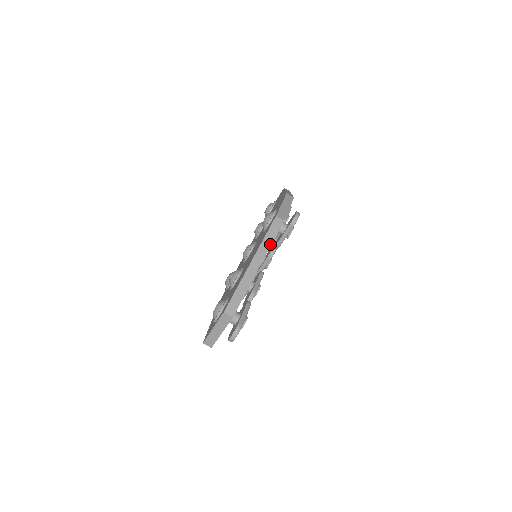
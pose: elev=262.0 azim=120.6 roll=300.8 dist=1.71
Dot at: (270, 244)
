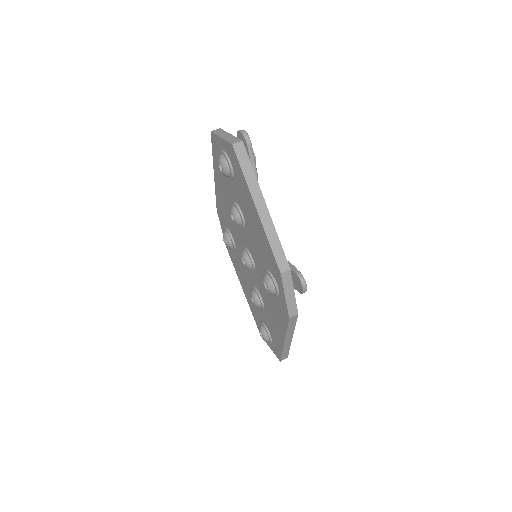
Dot at: occluded
